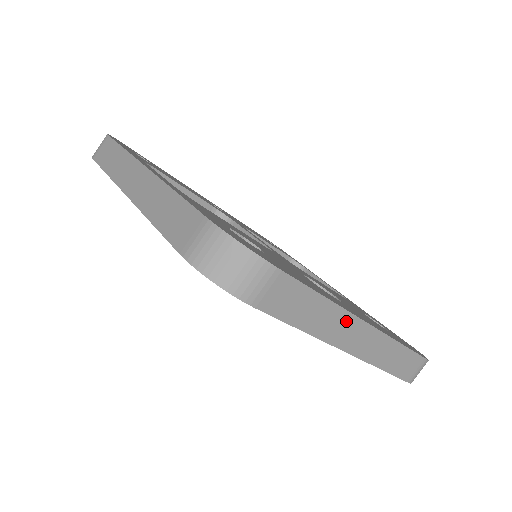
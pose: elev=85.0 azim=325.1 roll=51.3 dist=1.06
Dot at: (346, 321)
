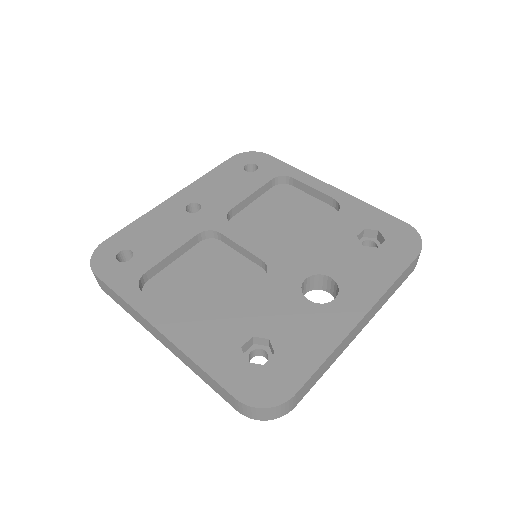
Dot at: (349, 337)
